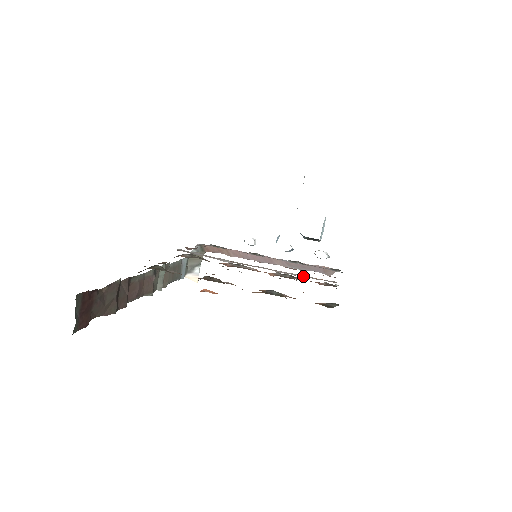
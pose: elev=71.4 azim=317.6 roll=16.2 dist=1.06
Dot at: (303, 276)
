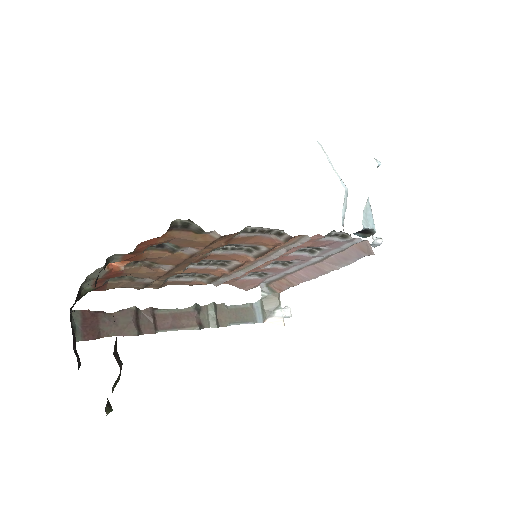
Dot at: (277, 247)
